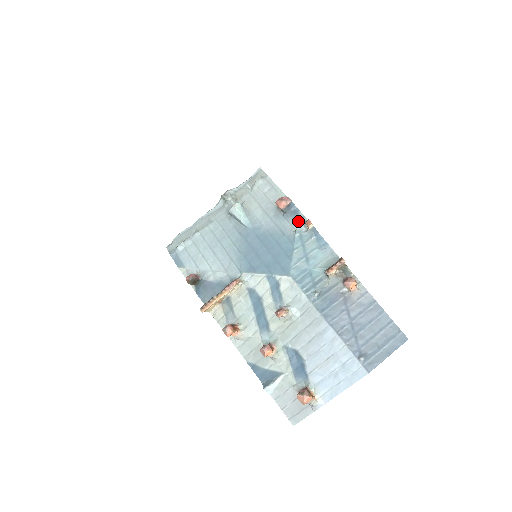
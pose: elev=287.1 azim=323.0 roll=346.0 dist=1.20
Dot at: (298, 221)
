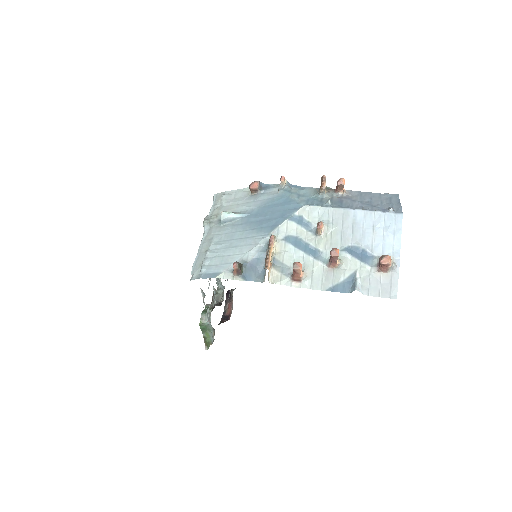
Dot at: (274, 187)
